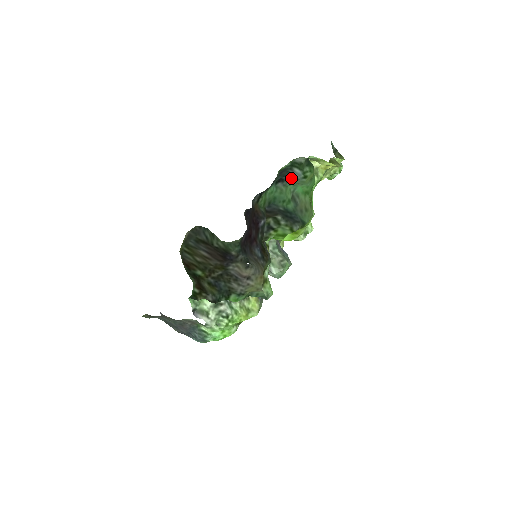
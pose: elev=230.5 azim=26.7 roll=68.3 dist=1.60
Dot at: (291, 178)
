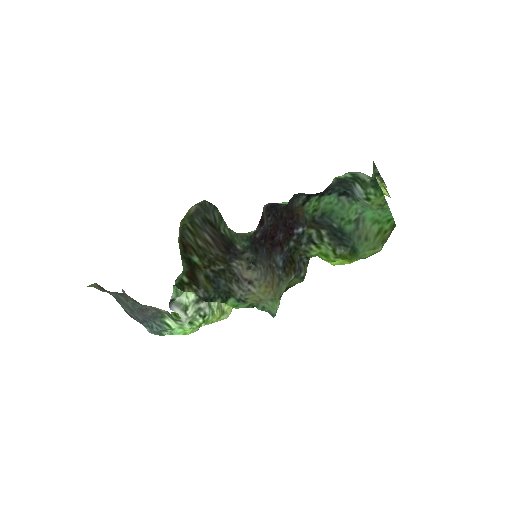
Dot at: (354, 194)
